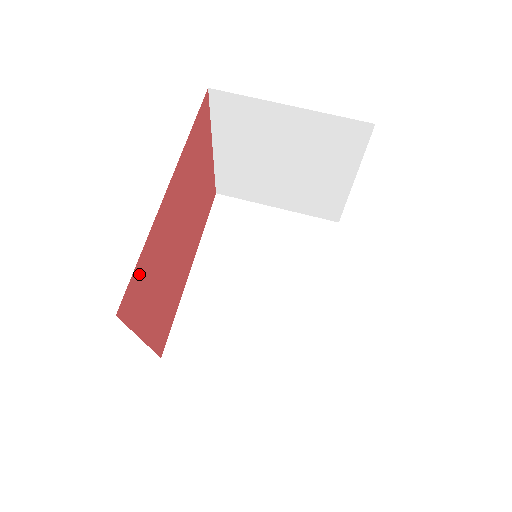
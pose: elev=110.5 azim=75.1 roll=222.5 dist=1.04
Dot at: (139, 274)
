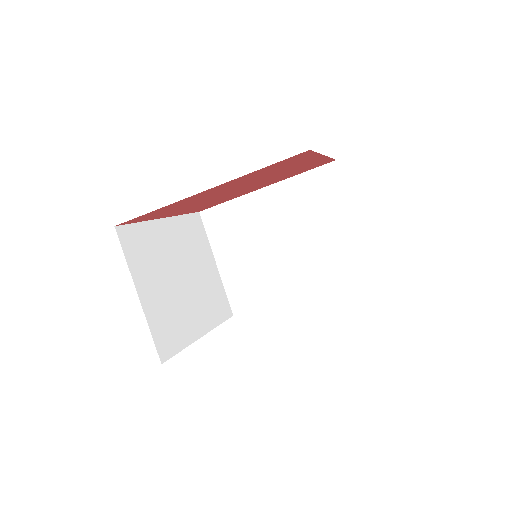
Dot at: (151, 214)
